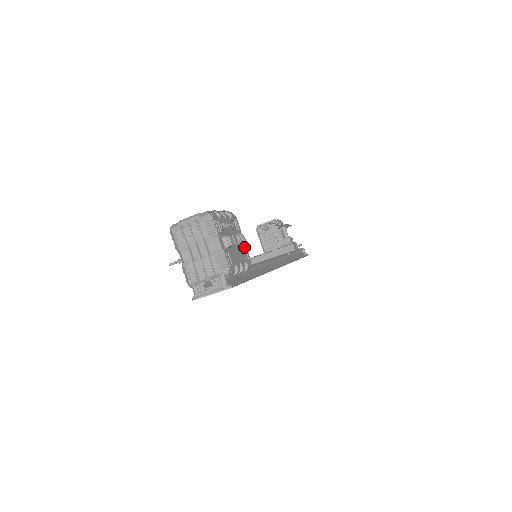
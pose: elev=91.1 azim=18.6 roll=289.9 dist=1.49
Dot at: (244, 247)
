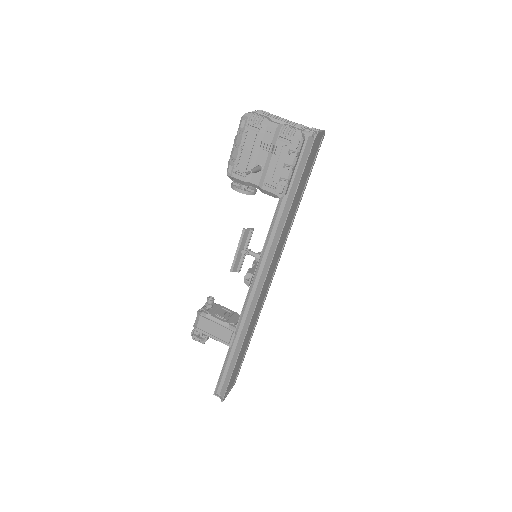
Dot at: occluded
